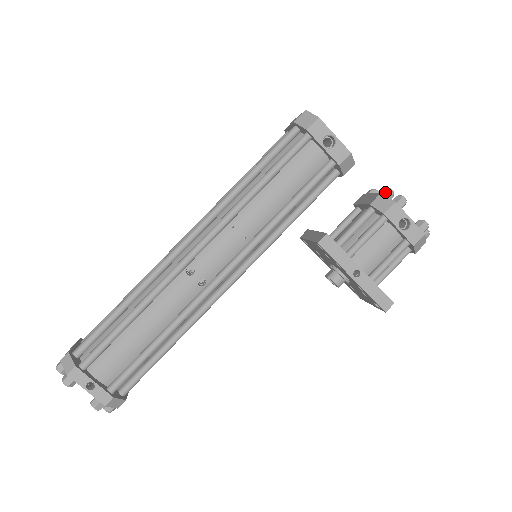
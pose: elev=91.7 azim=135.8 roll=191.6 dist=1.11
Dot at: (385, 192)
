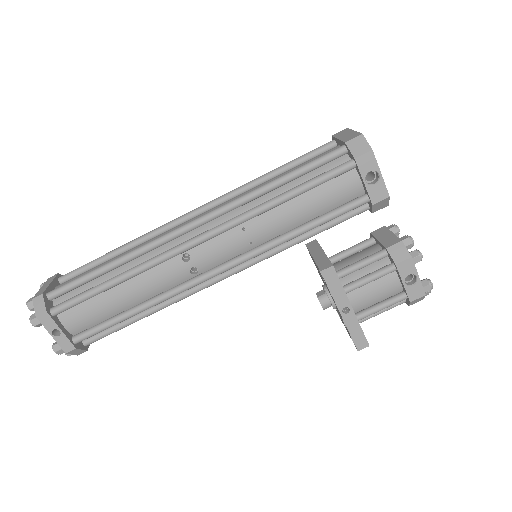
Dot at: (406, 241)
